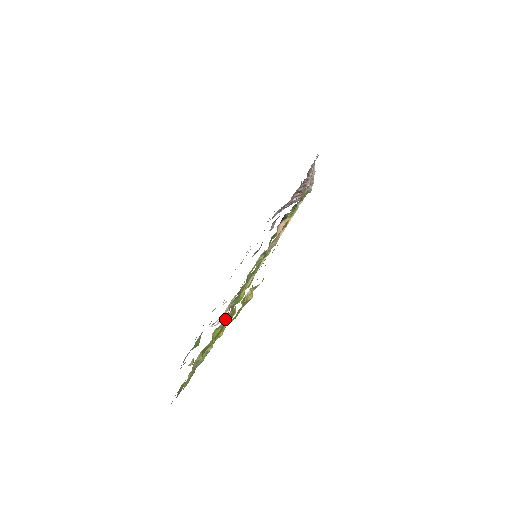
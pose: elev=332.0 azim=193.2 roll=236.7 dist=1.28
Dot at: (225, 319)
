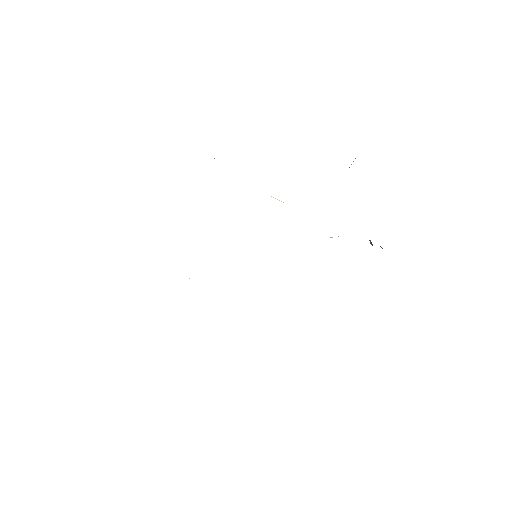
Dot at: occluded
